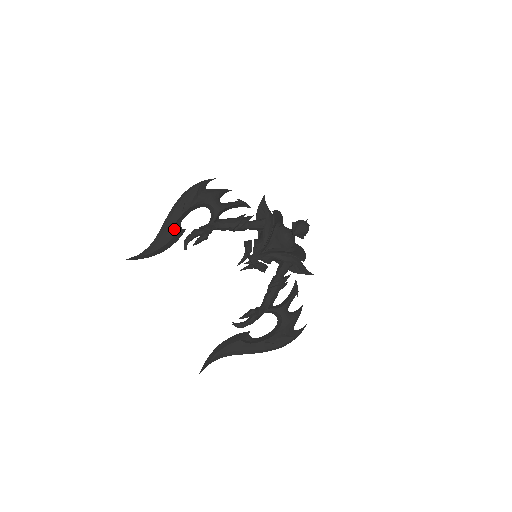
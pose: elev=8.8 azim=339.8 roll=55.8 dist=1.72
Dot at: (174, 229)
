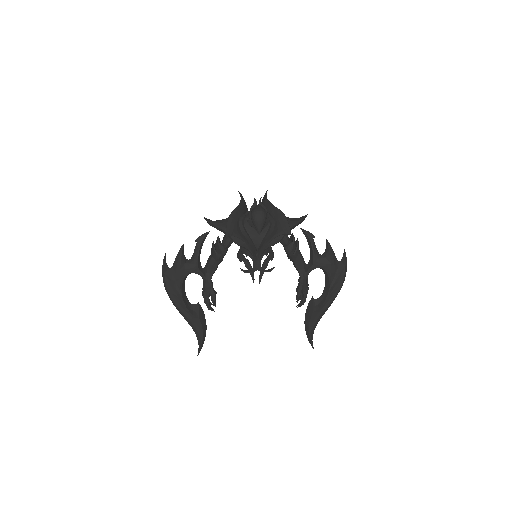
Dot at: (193, 314)
